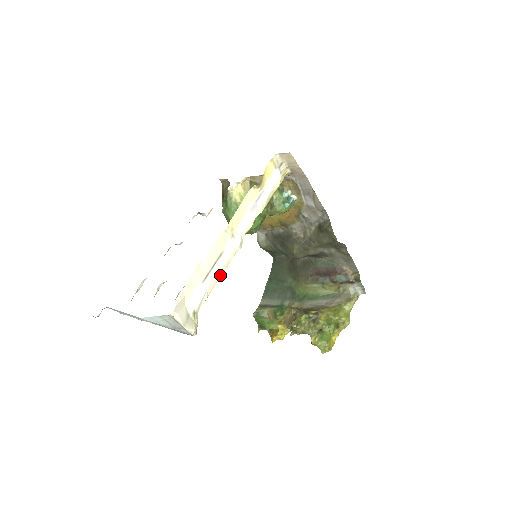
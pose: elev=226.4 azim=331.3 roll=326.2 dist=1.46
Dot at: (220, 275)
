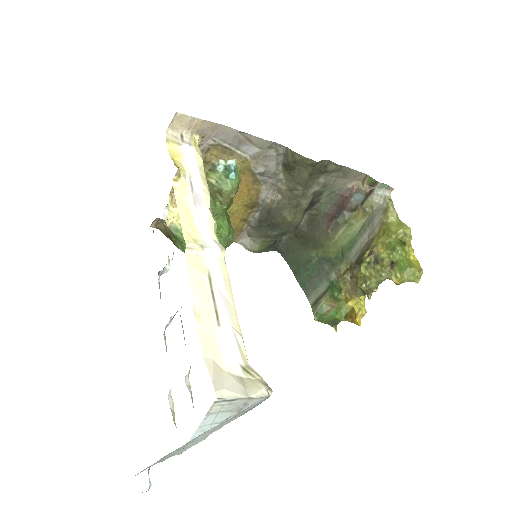
Dot at: (231, 300)
